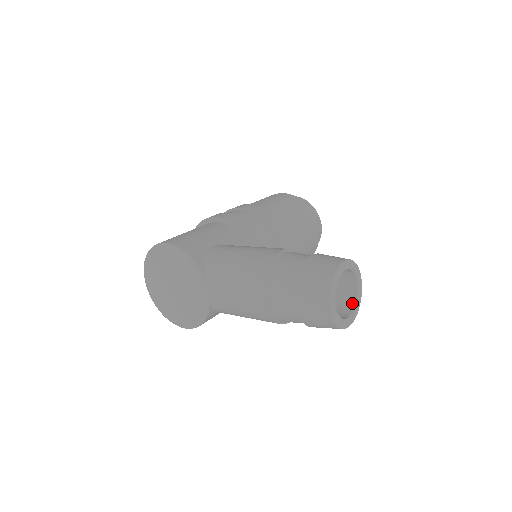
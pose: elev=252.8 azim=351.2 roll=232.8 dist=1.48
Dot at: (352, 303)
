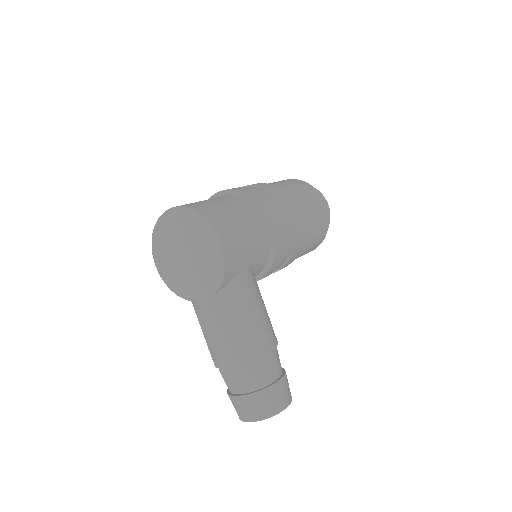
Dot at: occluded
